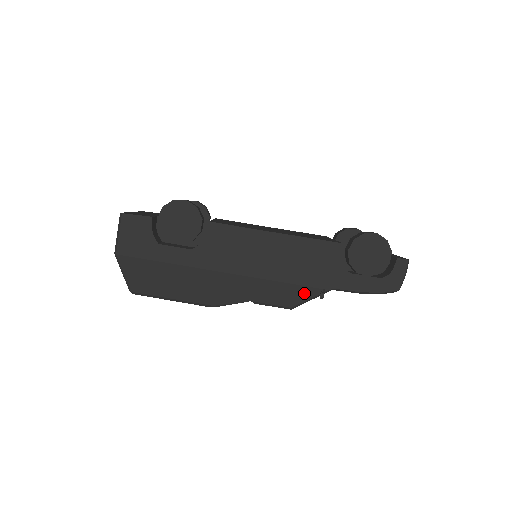
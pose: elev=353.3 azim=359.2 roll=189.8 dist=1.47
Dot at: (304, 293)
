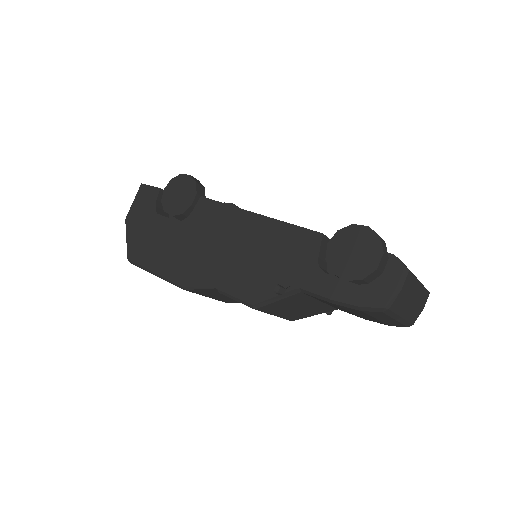
Dot at: (268, 288)
